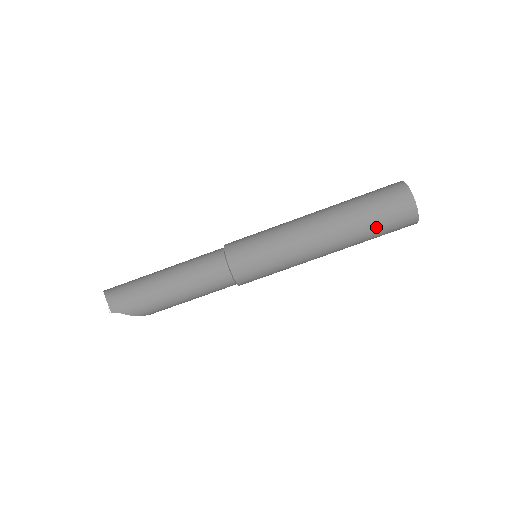
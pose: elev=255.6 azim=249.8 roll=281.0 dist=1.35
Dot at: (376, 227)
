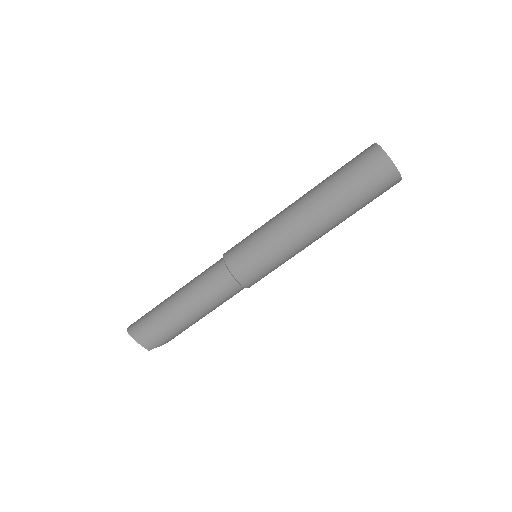
Dot at: (365, 204)
